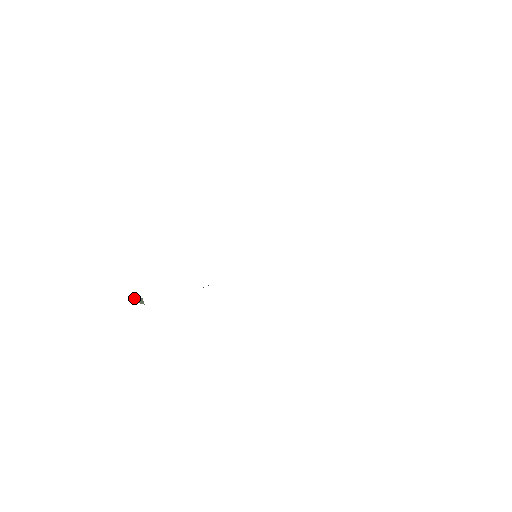
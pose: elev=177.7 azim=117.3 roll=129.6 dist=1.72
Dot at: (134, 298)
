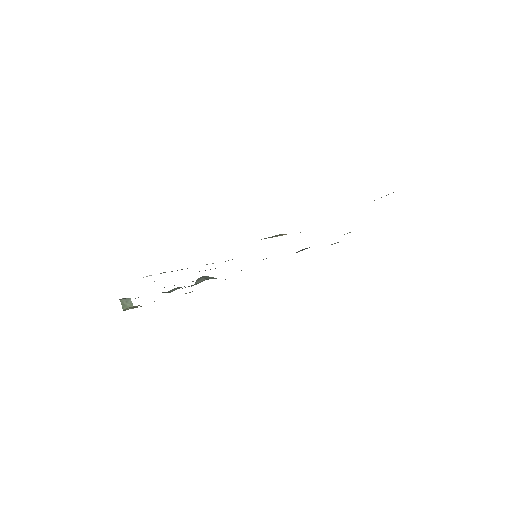
Dot at: (121, 304)
